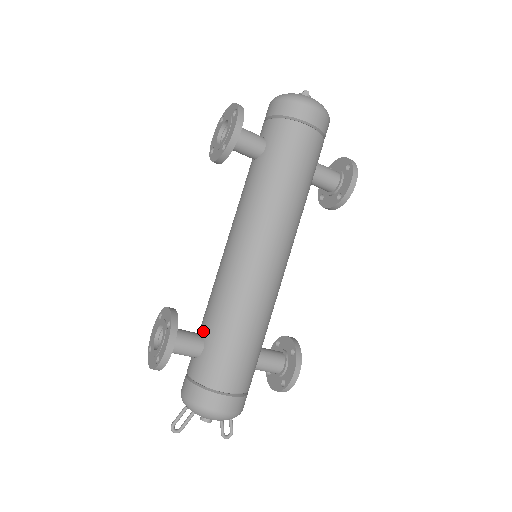
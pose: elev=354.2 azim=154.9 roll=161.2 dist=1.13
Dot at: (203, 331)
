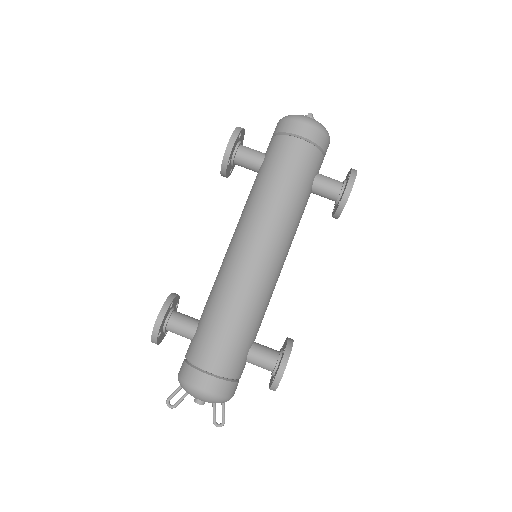
Dot at: occluded
